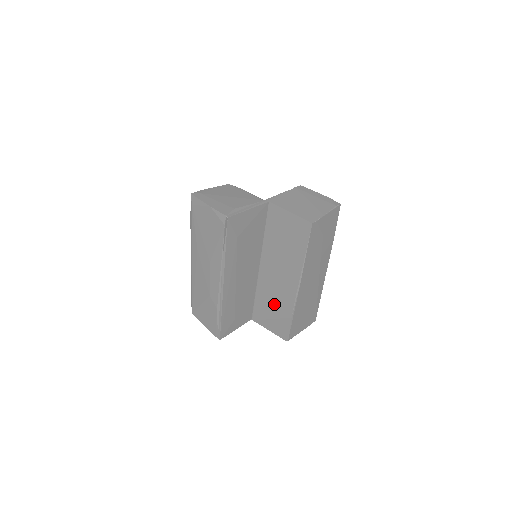
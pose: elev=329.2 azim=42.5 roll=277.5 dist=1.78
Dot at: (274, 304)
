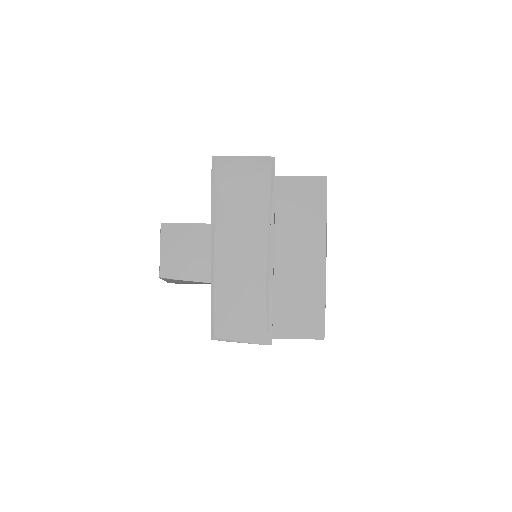
Dot at: (300, 294)
